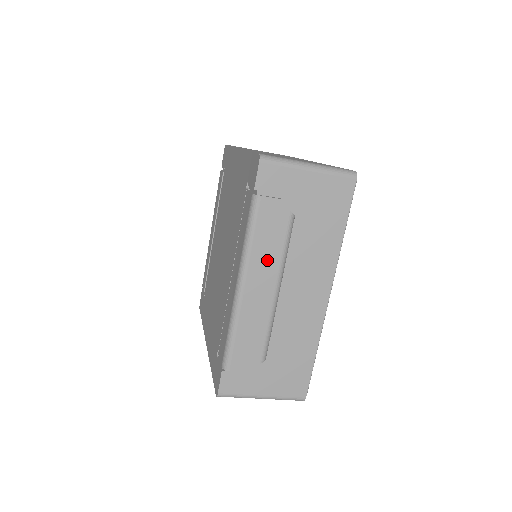
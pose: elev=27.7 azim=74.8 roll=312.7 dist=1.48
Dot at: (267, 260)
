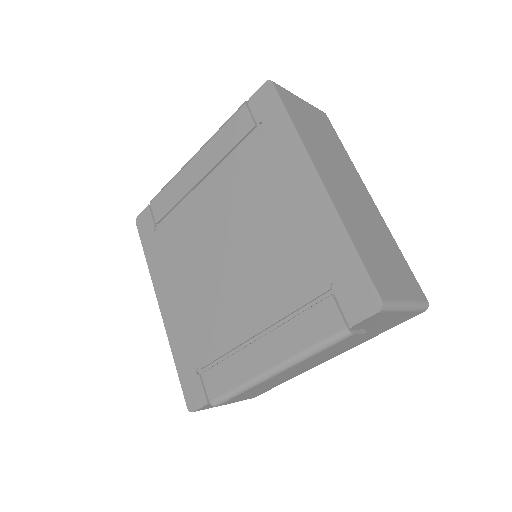
Dot at: (312, 360)
